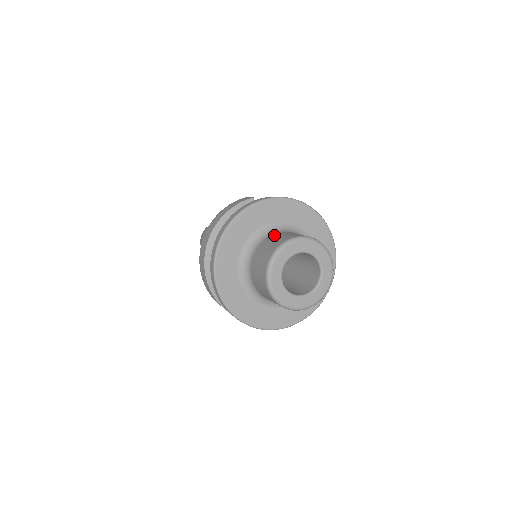
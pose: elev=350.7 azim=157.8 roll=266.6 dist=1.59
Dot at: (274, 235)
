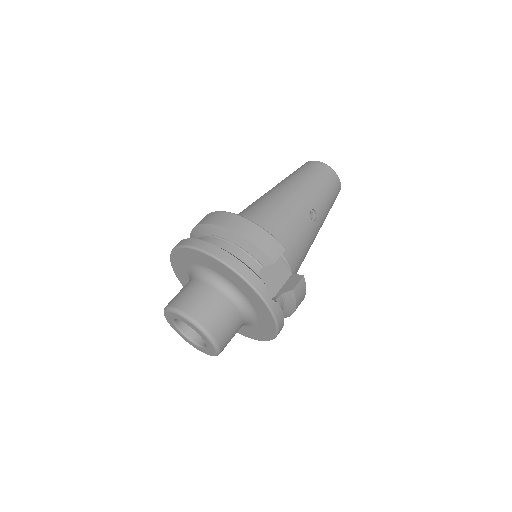
Dot at: (222, 301)
